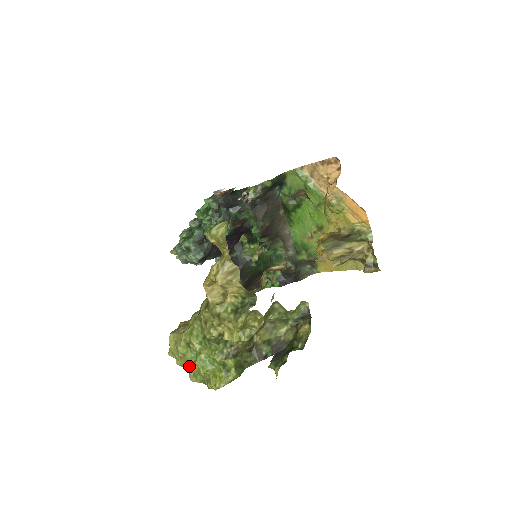
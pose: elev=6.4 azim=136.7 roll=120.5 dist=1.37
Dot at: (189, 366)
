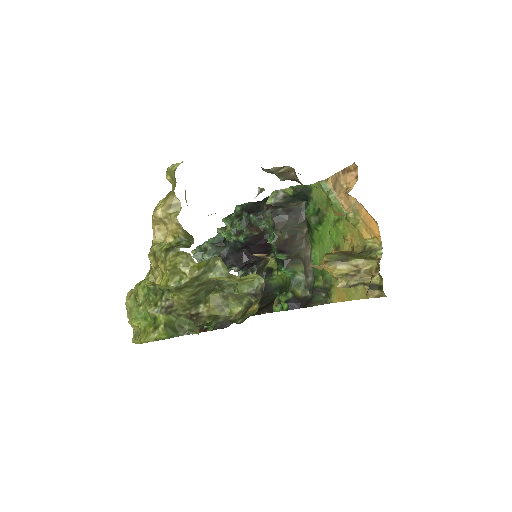
Dot at: occluded
